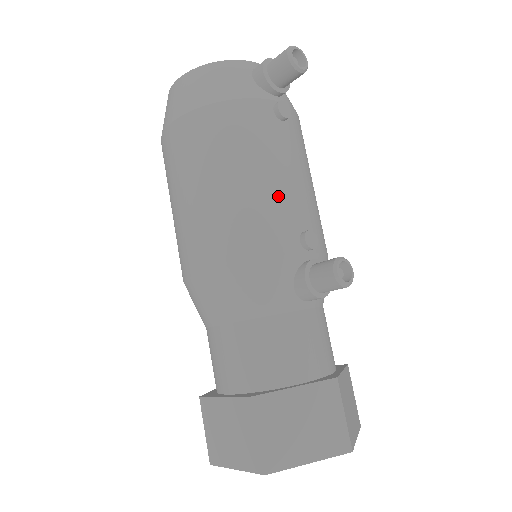
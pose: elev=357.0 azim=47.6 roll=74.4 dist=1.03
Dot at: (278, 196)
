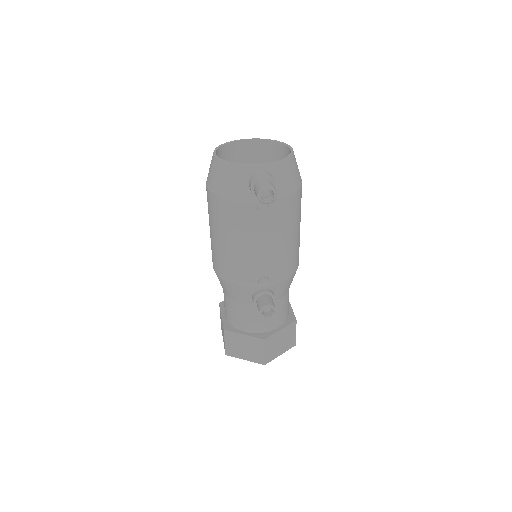
Dot at: (249, 258)
